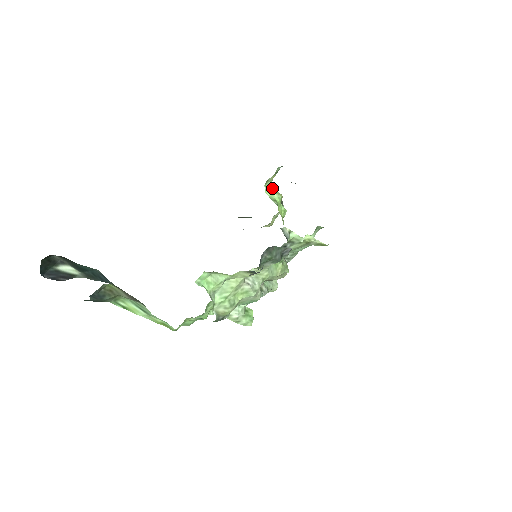
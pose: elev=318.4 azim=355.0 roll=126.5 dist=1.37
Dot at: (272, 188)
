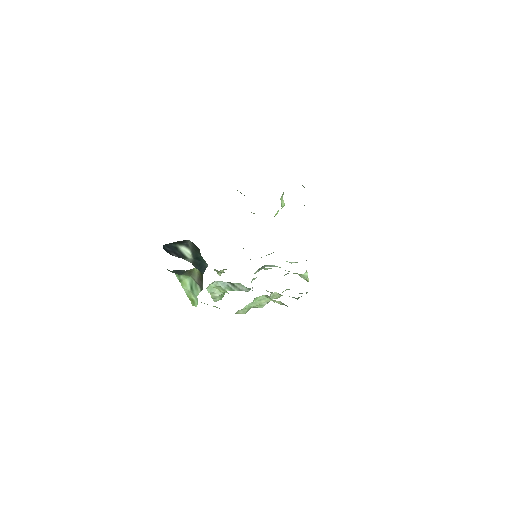
Dot at: occluded
